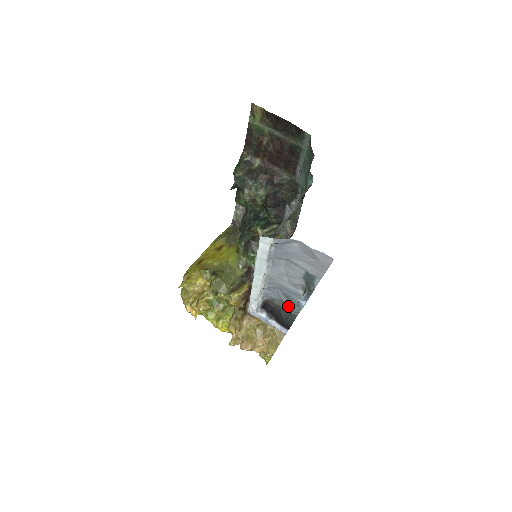
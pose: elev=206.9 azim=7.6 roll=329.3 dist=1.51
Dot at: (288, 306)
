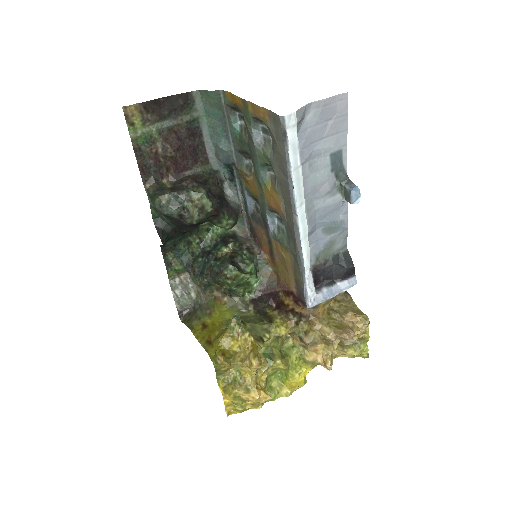
Dot at: (334, 247)
